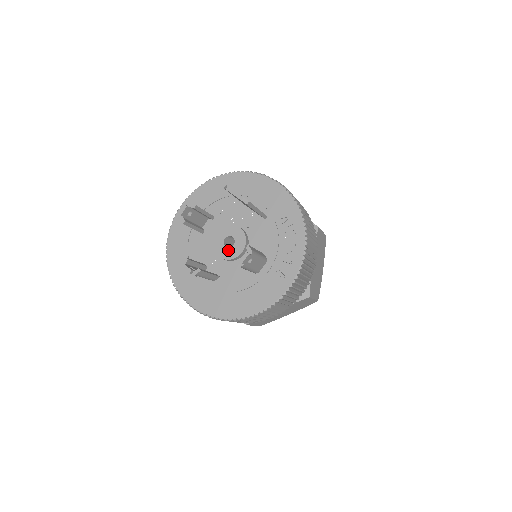
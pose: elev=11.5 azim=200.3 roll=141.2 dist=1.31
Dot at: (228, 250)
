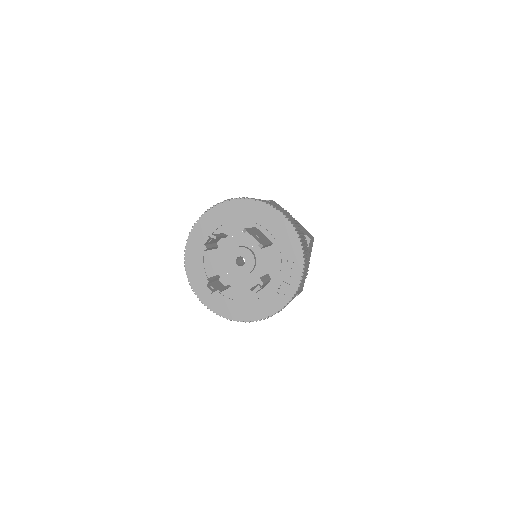
Dot at: (239, 268)
